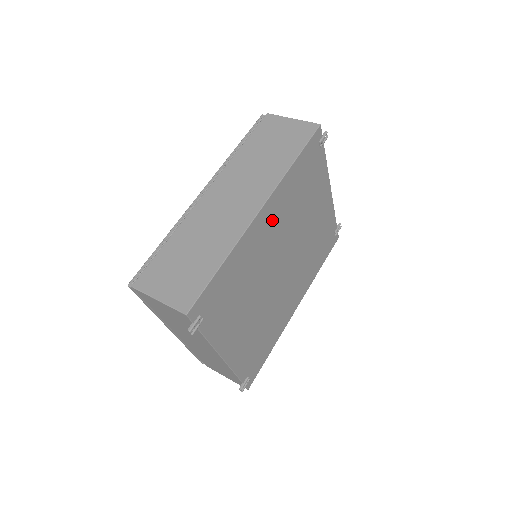
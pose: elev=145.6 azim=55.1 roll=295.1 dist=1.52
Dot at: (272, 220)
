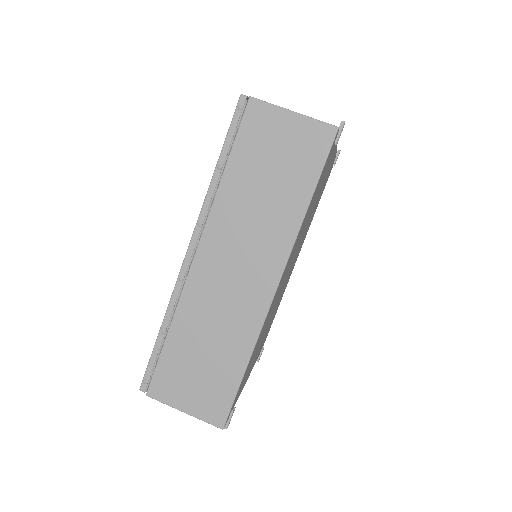
Dot at: (286, 270)
